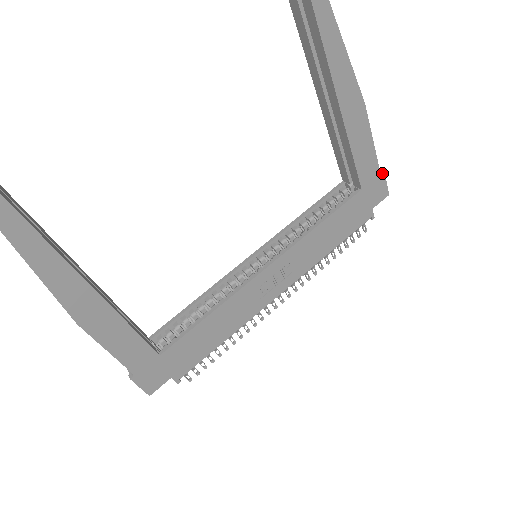
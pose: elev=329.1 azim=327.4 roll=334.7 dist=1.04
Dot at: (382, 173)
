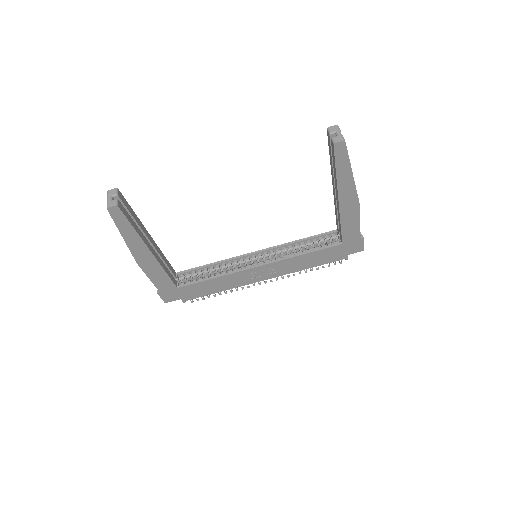
Dot at: (362, 239)
